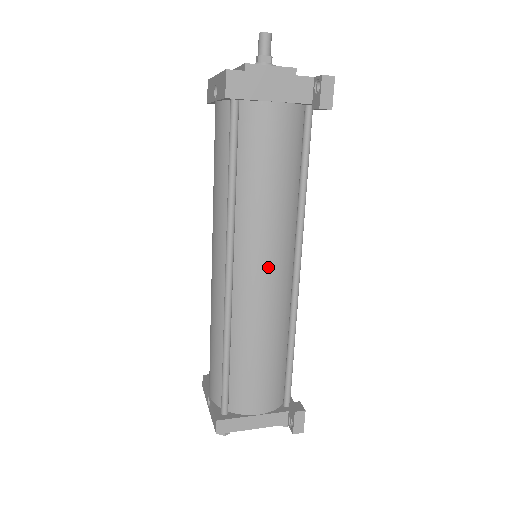
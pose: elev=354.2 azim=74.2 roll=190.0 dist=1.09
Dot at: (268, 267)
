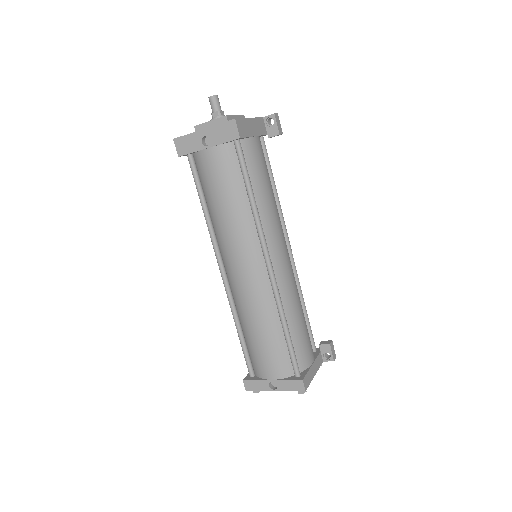
Dot at: (285, 251)
